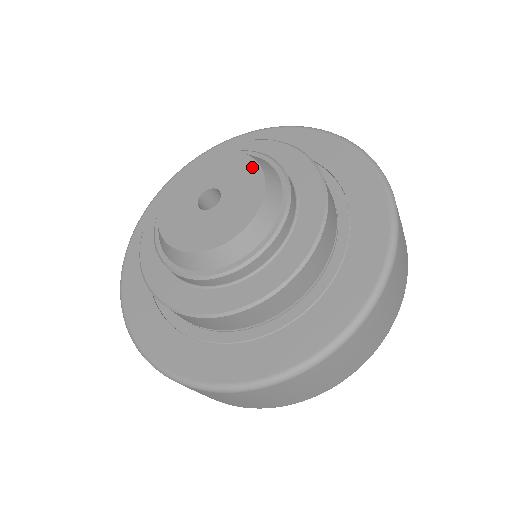
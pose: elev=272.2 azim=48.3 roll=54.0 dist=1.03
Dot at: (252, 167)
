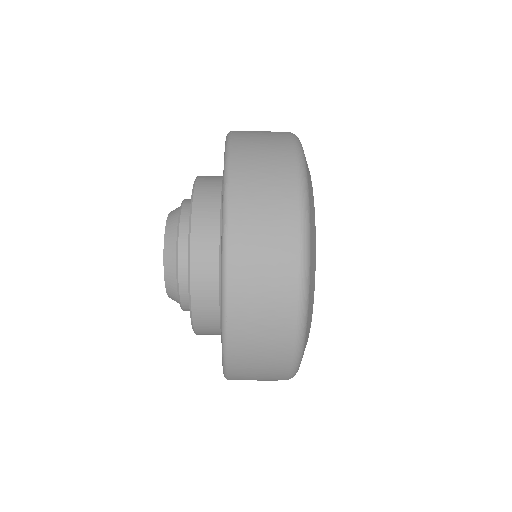
Dot at: occluded
